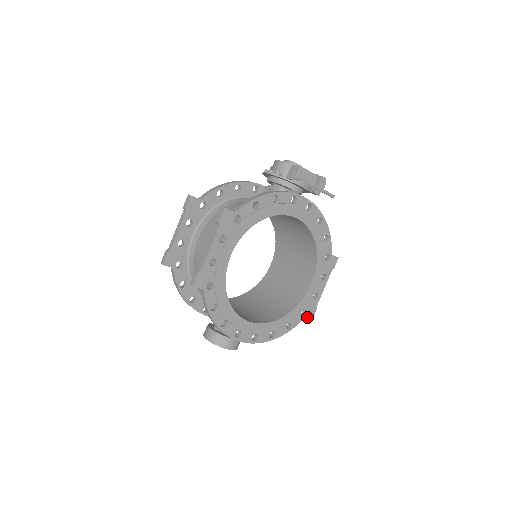
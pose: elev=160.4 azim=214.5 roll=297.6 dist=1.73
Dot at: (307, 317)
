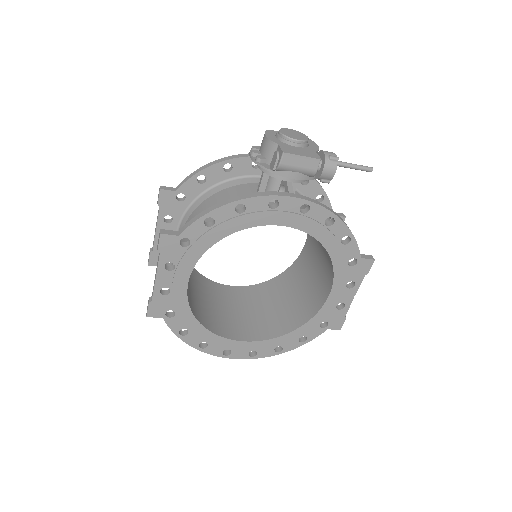
Dot at: (331, 328)
